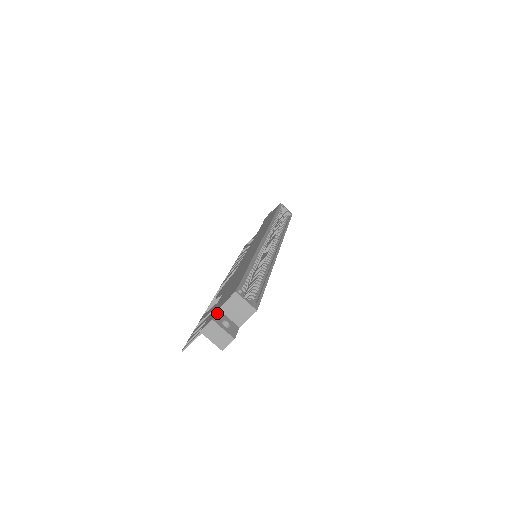
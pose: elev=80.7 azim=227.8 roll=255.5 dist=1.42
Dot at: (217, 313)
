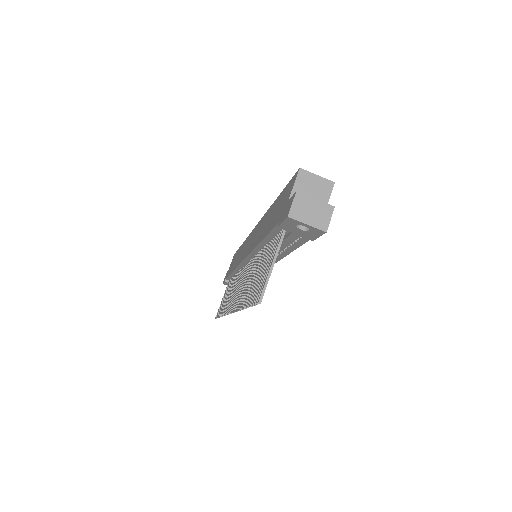
Dot at: occluded
